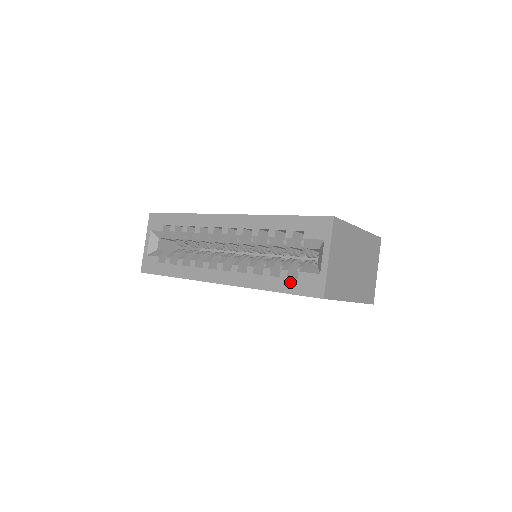
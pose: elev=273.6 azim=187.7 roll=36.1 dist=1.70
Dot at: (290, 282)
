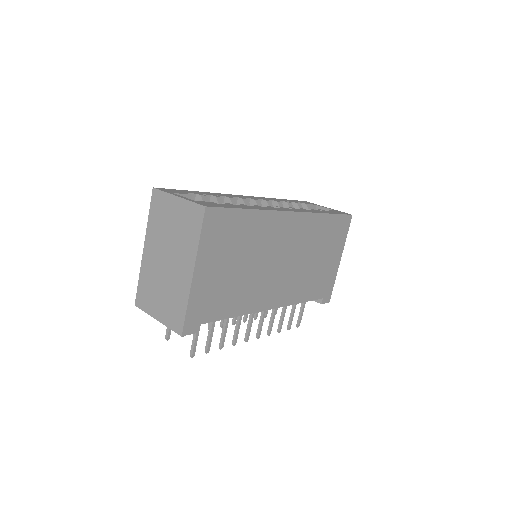
Dot at: (330, 211)
